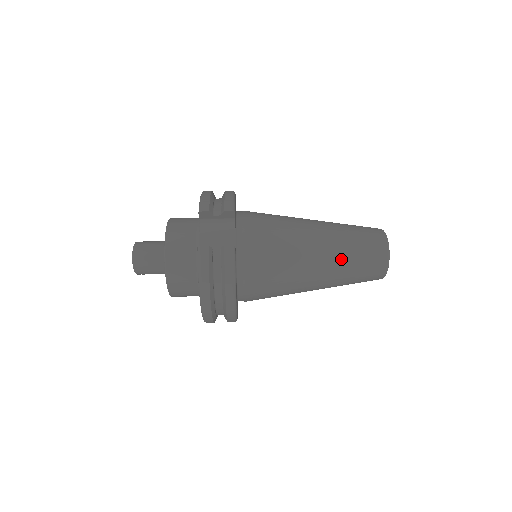
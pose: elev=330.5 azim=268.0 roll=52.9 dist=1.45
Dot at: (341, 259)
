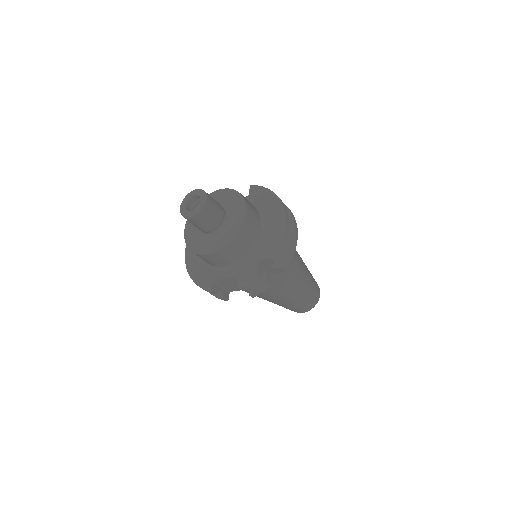
Dot at: occluded
